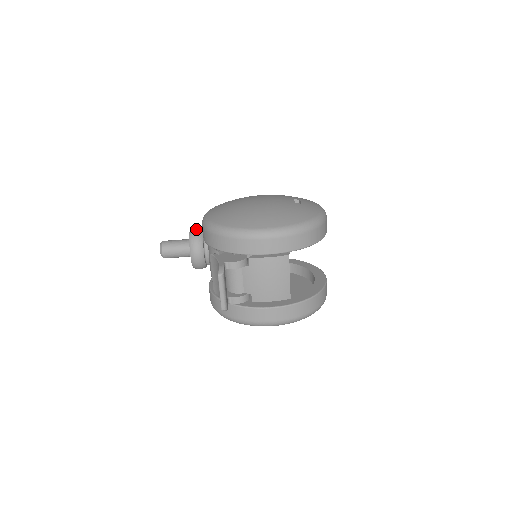
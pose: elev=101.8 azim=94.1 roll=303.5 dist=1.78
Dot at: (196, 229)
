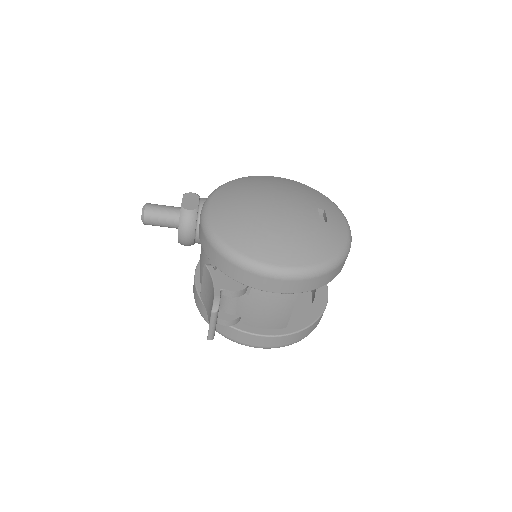
Dot at: (190, 201)
